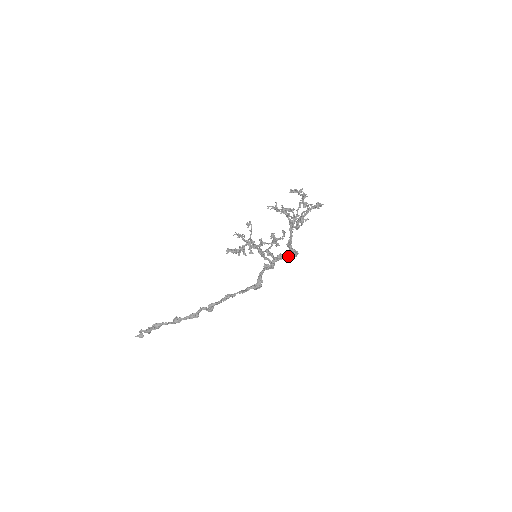
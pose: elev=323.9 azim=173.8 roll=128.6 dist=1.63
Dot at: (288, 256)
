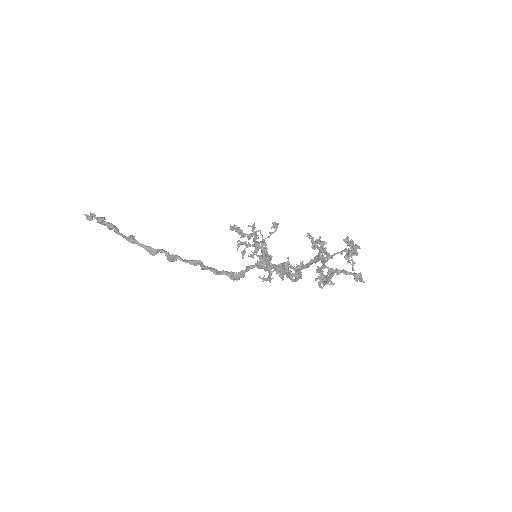
Dot at: (289, 274)
